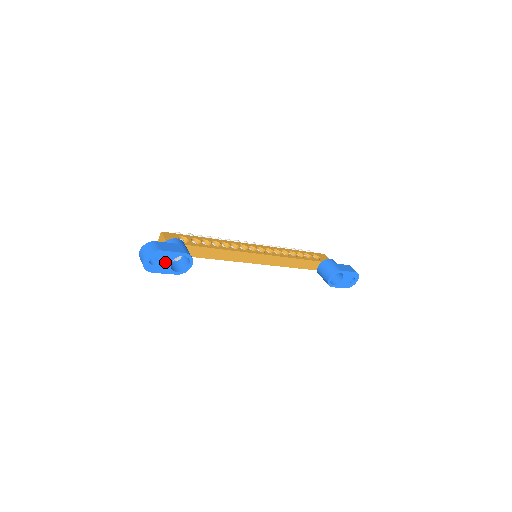
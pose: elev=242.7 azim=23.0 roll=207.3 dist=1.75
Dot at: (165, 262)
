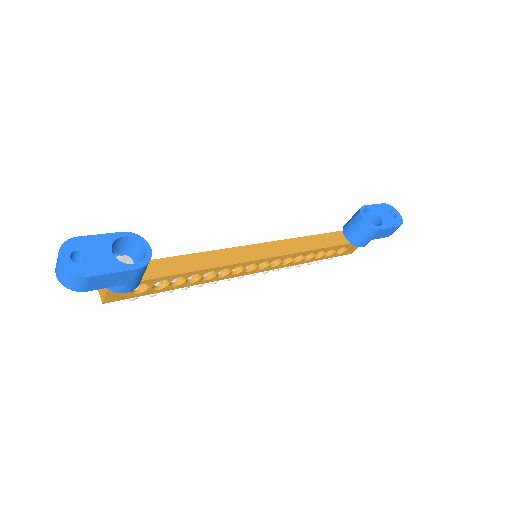
Dot at: (100, 254)
